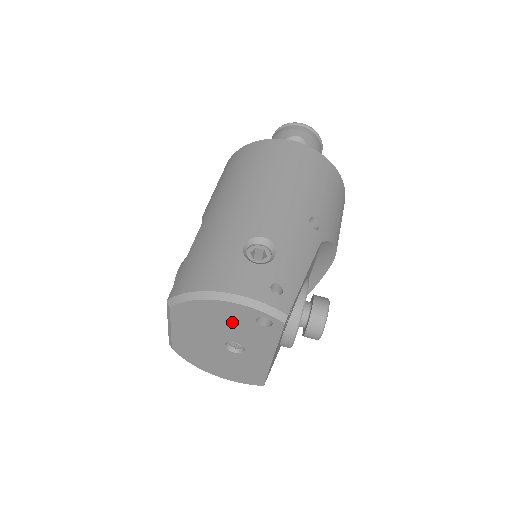
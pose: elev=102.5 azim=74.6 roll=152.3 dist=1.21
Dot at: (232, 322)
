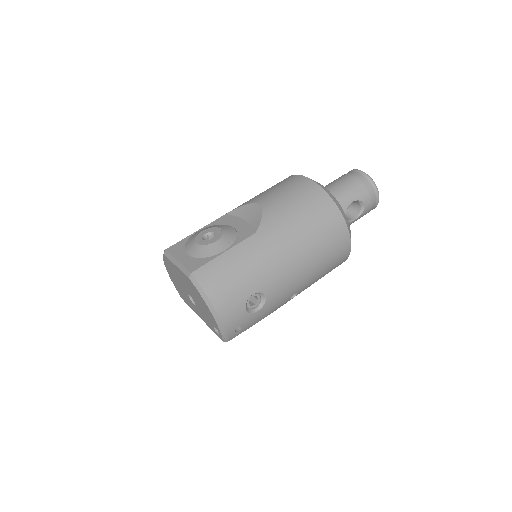
Dot at: (205, 311)
